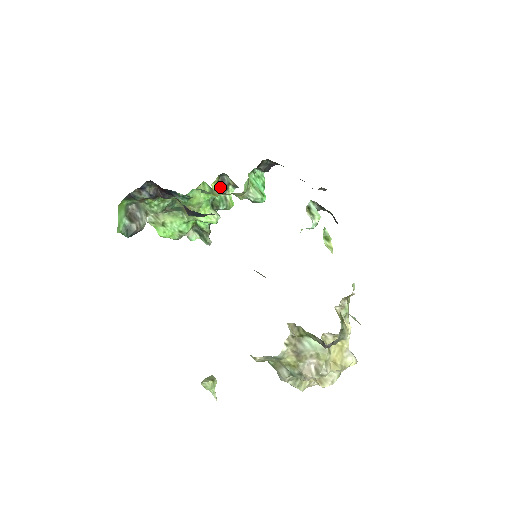
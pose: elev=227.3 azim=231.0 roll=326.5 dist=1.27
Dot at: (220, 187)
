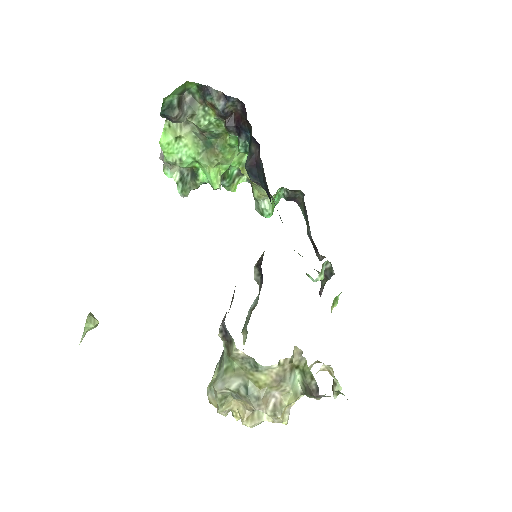
Dot at: occluded
